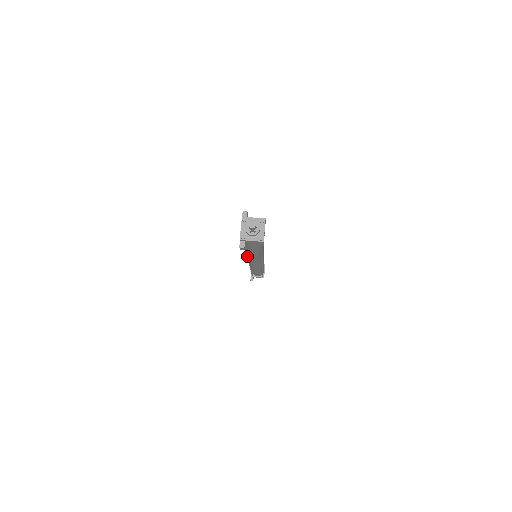
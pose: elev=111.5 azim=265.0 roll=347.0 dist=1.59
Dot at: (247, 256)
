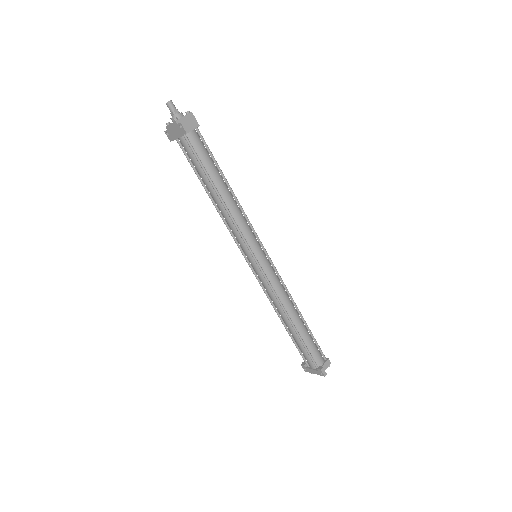
Dot at: (232, 218)
